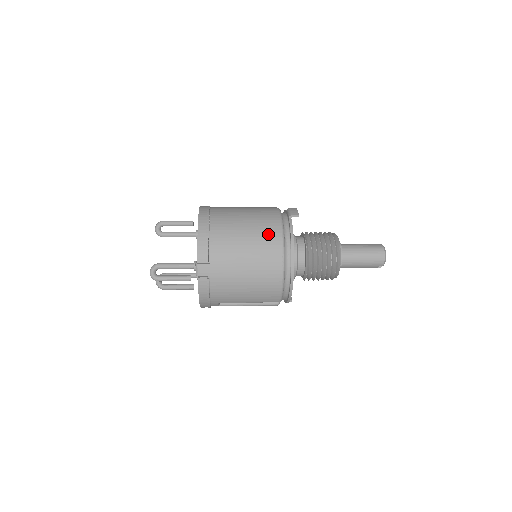
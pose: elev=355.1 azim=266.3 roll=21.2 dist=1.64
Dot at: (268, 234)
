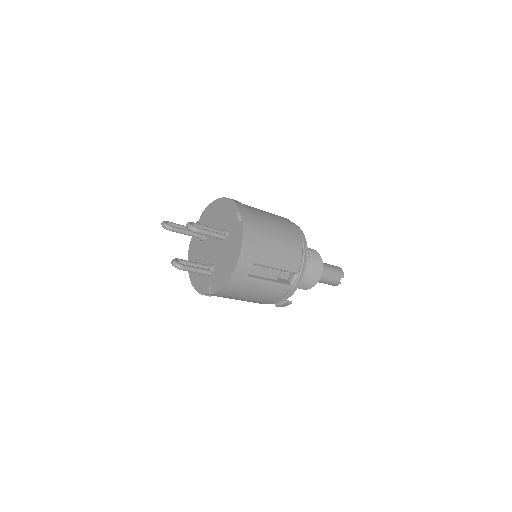
Dot at: (277, 215)
